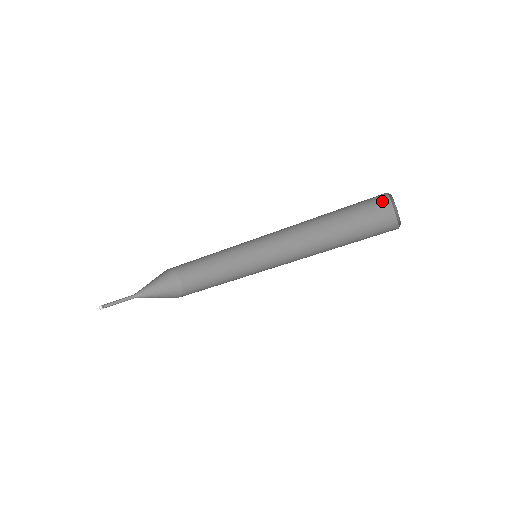
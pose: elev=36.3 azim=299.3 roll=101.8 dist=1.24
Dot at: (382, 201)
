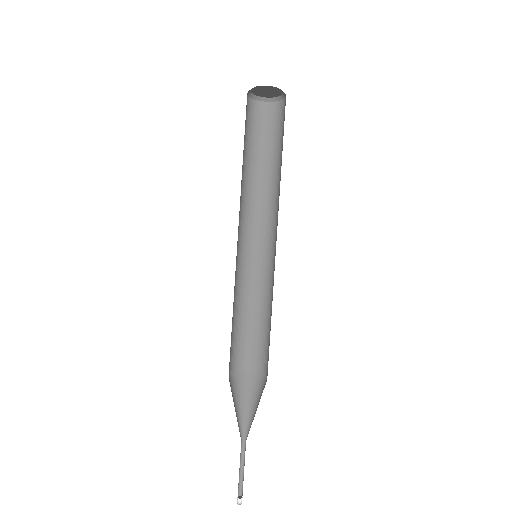
Dot at: (251, 107)
